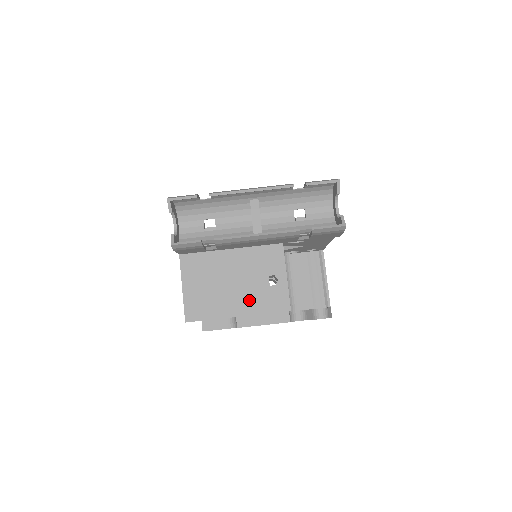
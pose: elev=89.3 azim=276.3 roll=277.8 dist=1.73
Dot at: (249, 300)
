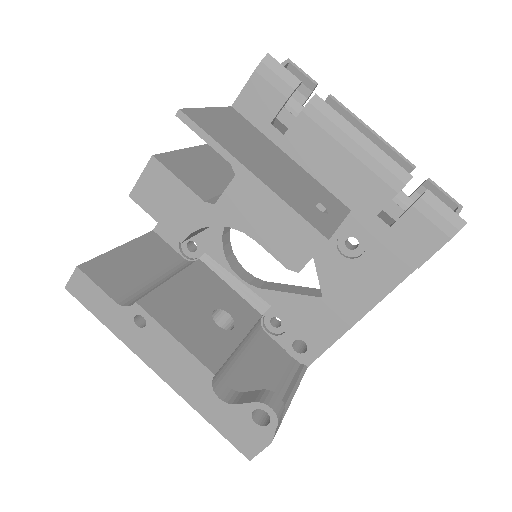
Dot at: (280, 184)
